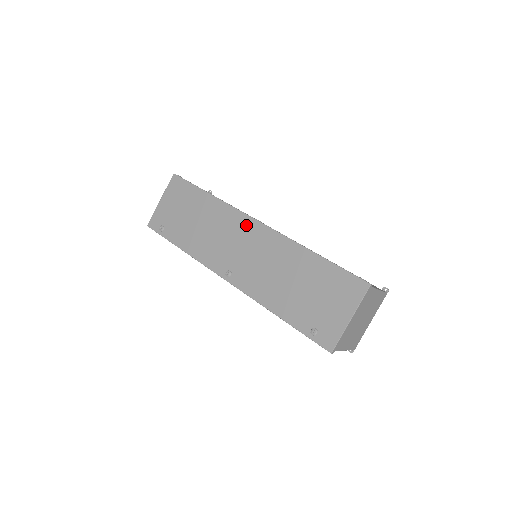
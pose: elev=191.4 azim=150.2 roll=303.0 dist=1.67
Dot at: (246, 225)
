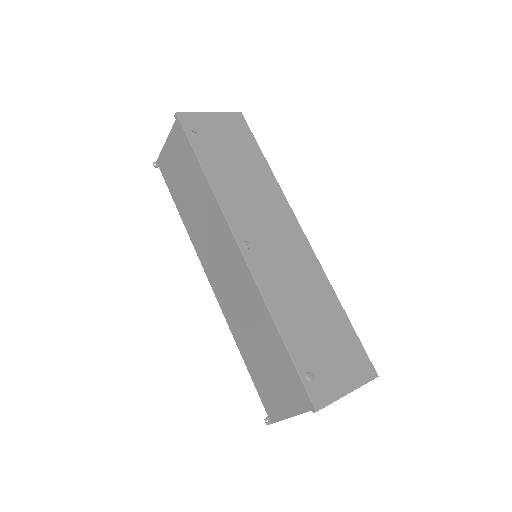
Dot at: (291, 225)
